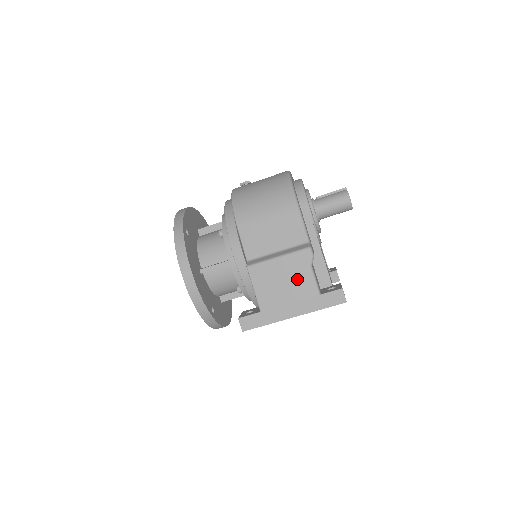
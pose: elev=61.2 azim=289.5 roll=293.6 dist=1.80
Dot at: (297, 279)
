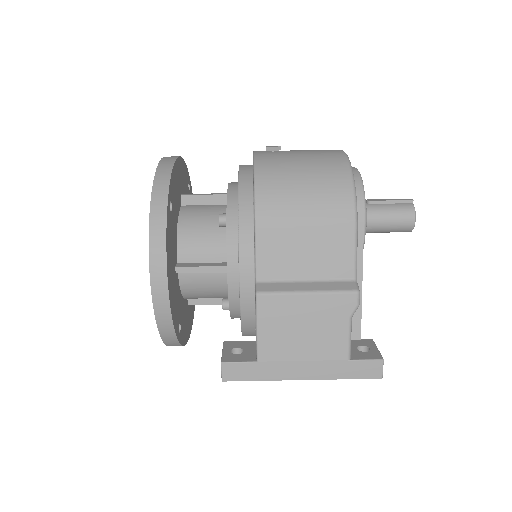
Dot at: (325, 331)
